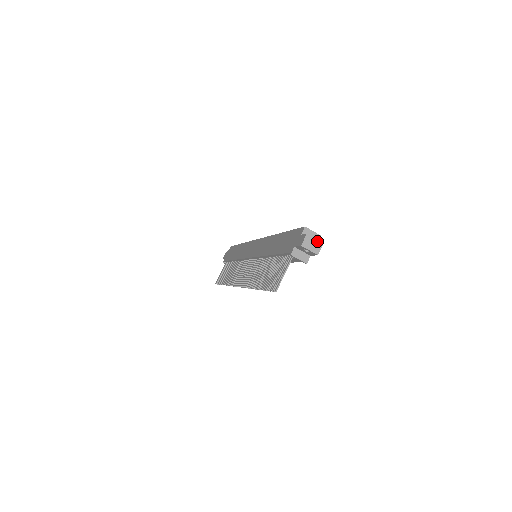
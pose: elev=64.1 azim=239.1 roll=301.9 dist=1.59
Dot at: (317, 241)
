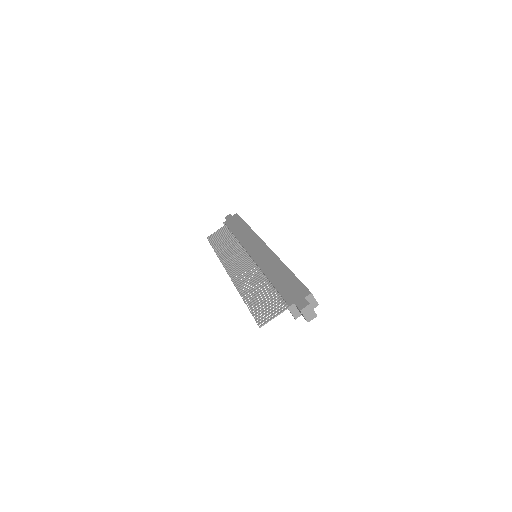
Dot at: (314, 312)
